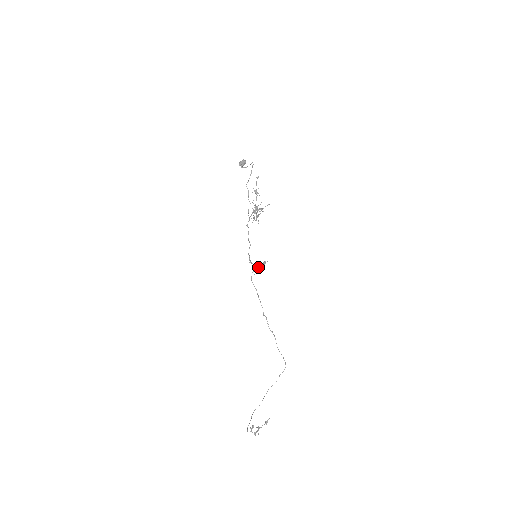
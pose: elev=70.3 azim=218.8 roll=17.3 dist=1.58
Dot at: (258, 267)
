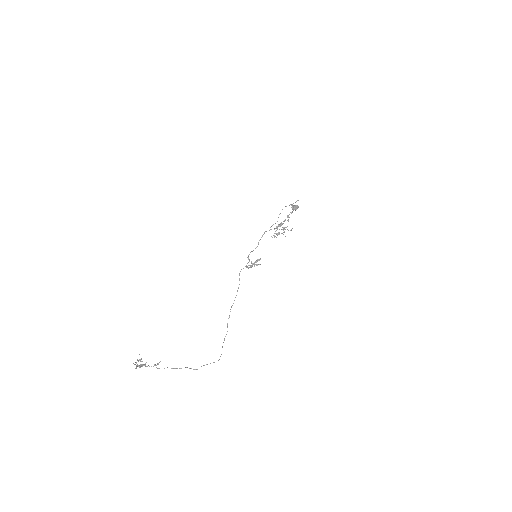
Dot at: (251, 263)
